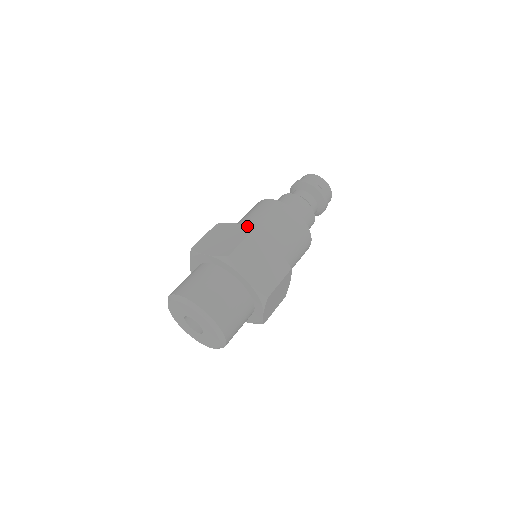
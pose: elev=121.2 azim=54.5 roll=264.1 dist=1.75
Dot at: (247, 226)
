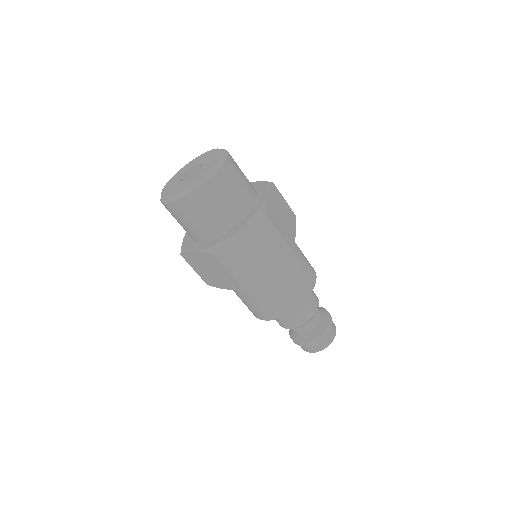
Dot at: occluded
